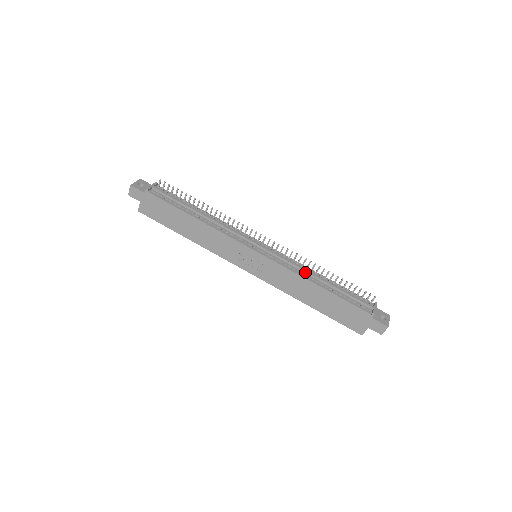
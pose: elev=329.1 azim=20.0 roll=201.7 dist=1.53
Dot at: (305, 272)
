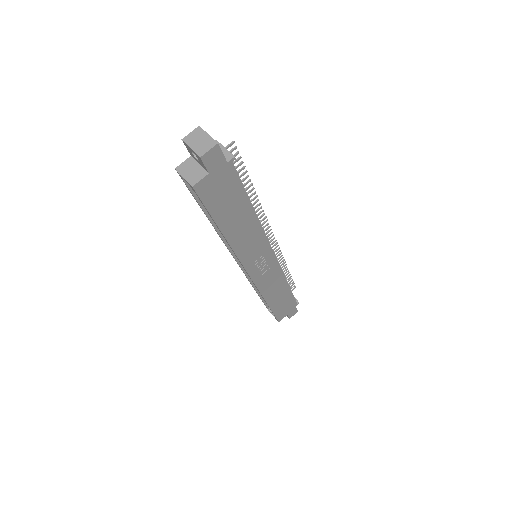
Dot at: occluded
